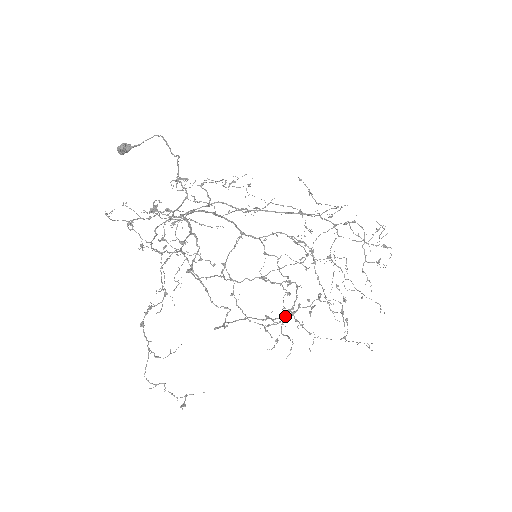
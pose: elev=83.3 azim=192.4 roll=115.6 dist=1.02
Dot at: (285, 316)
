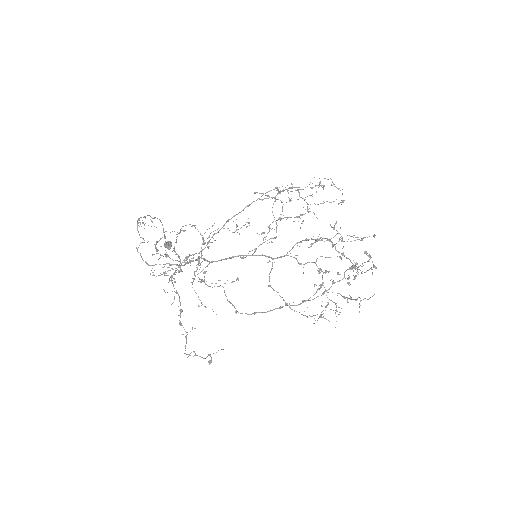
Dot at: (316, 292)
